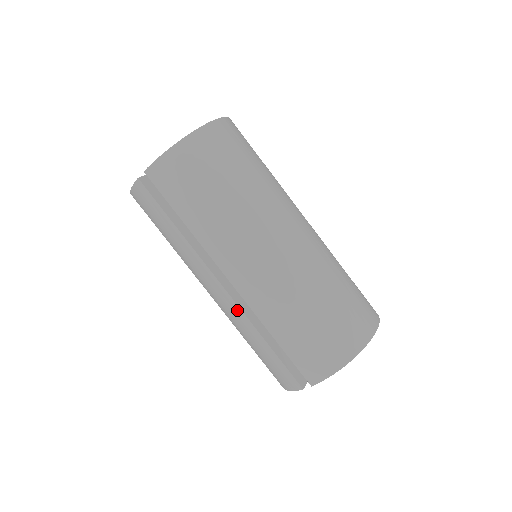
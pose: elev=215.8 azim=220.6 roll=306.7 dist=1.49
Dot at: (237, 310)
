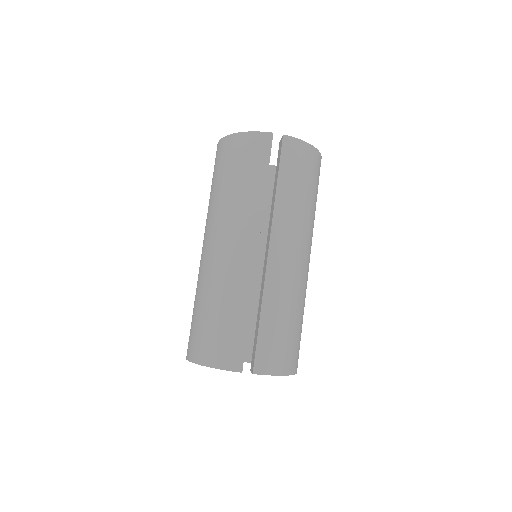
Dot at: (250, 274)
